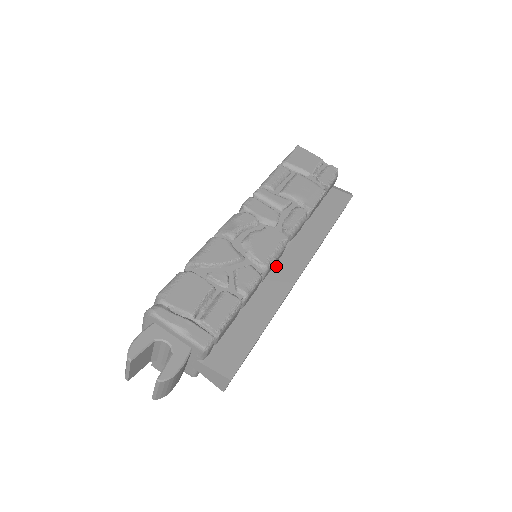
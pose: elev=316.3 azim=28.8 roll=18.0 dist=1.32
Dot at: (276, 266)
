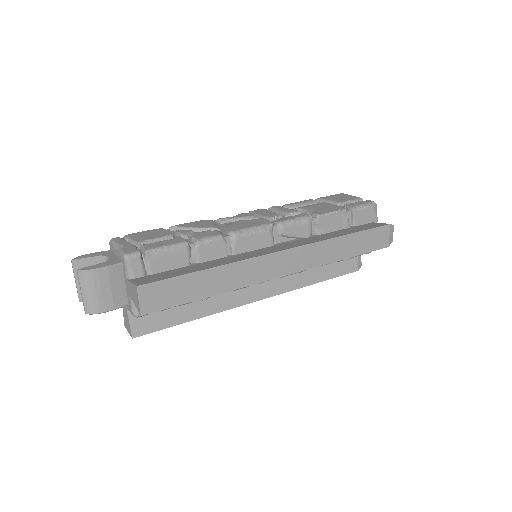
Dot at: (259, 250)
